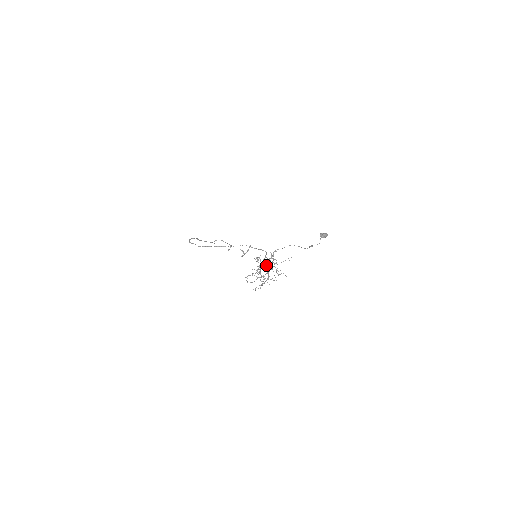
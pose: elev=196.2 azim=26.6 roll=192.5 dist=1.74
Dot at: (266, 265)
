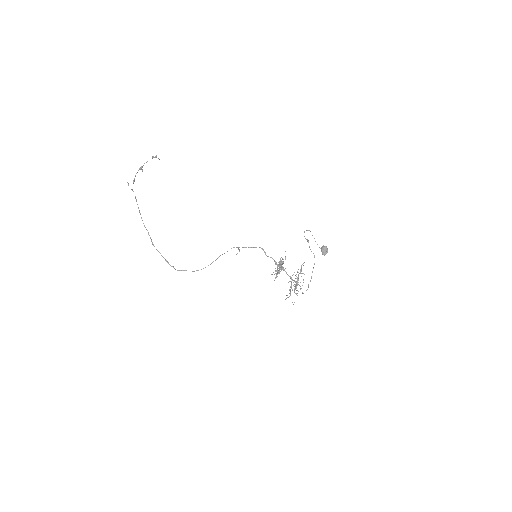
Dot at: occluded
